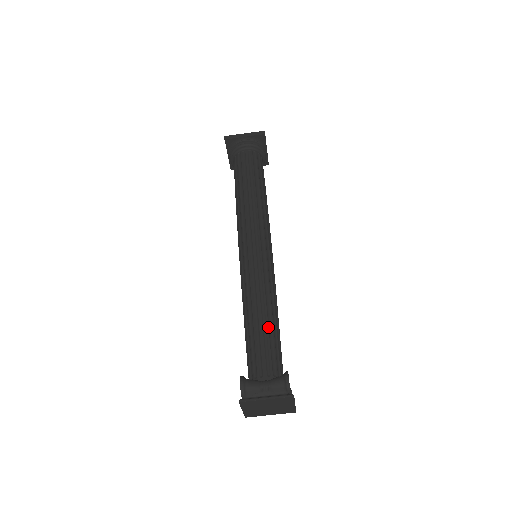
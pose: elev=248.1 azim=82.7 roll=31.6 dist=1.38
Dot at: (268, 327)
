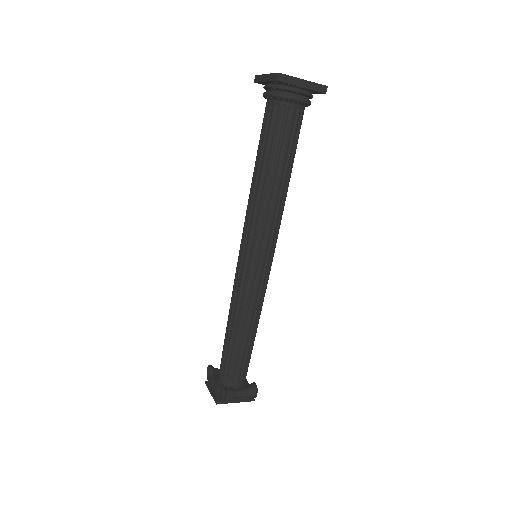
Dot at: (251, 343)
